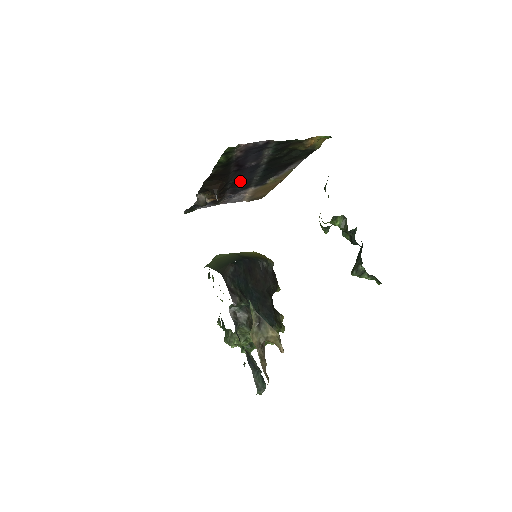
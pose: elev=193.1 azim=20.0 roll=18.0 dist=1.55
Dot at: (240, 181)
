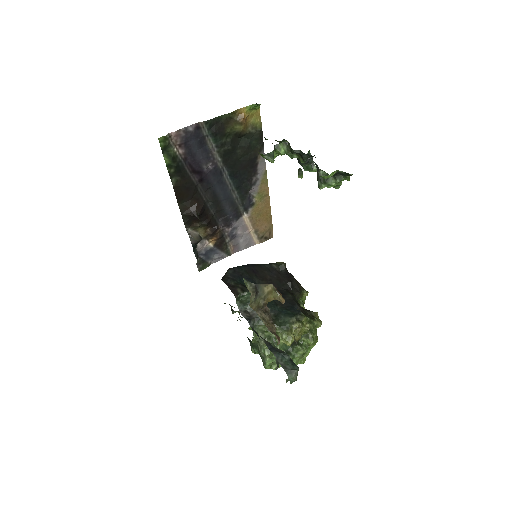
Dot at: (220, 202)
